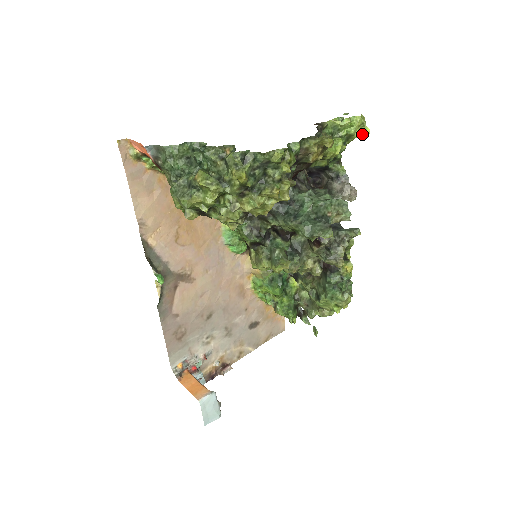
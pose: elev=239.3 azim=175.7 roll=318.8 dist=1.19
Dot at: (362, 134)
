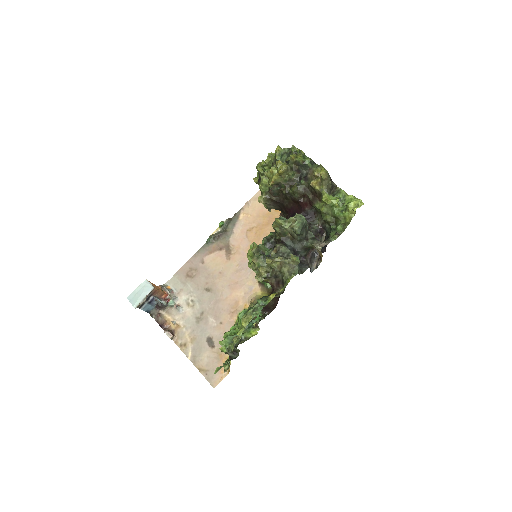
Dot at: (353, 209)
